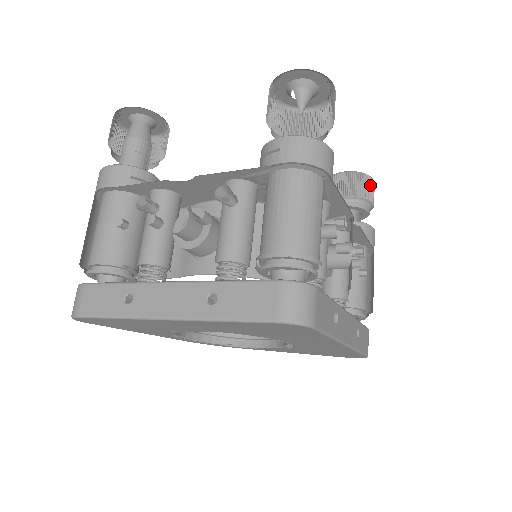
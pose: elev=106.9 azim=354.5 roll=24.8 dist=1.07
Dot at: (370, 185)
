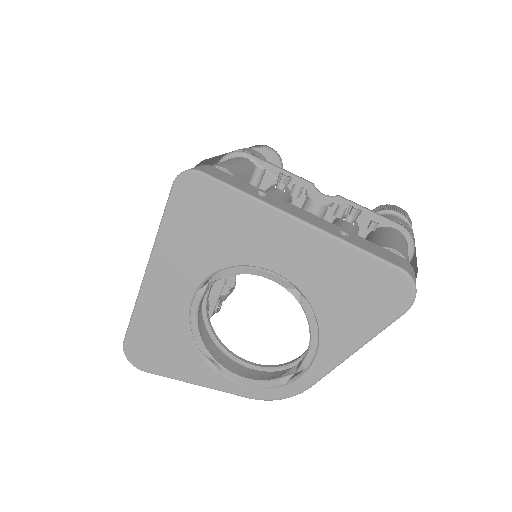
Dot at: (390, 207)
